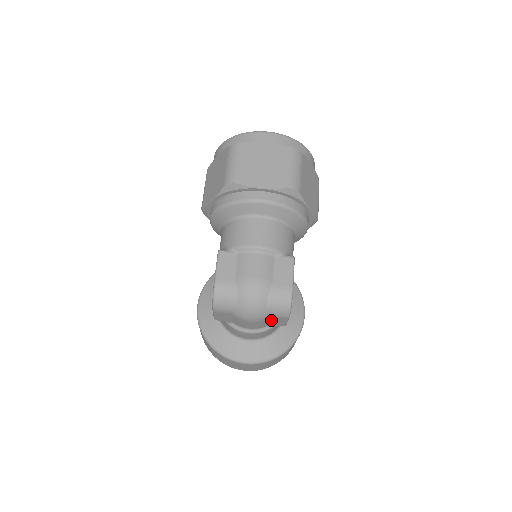
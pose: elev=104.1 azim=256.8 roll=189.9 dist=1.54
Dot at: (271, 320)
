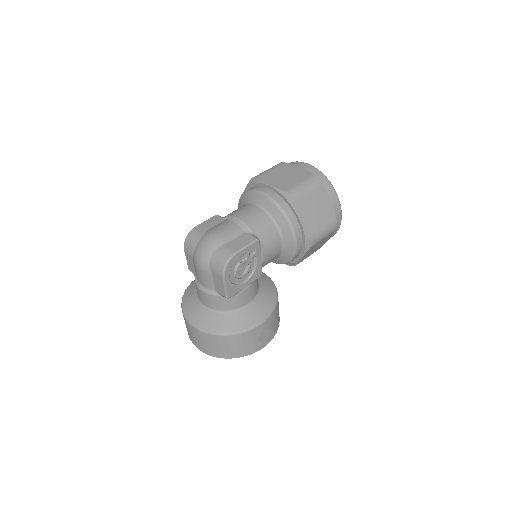
Dot at: (214, 278)
